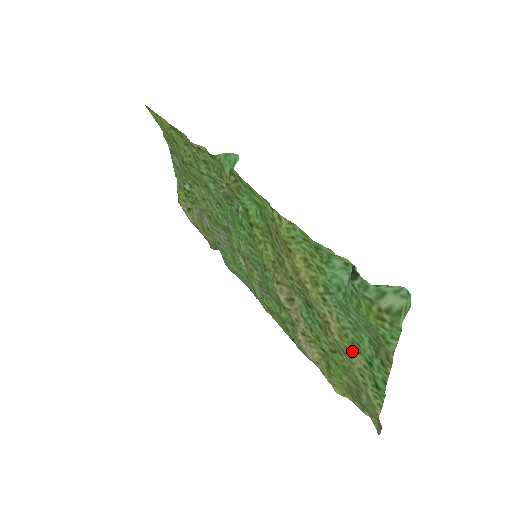
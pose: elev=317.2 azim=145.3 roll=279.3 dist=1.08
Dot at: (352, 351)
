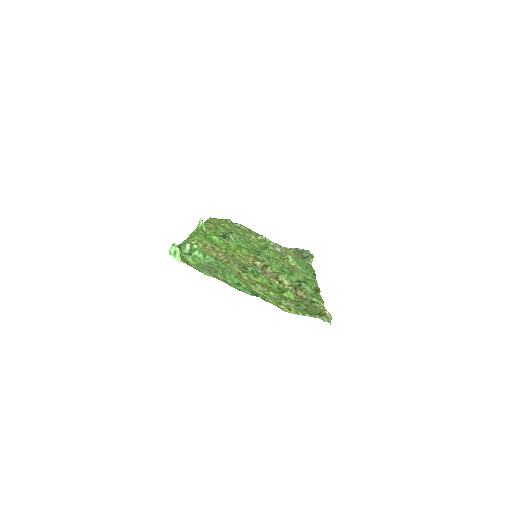
Dot at: (243, 282)
